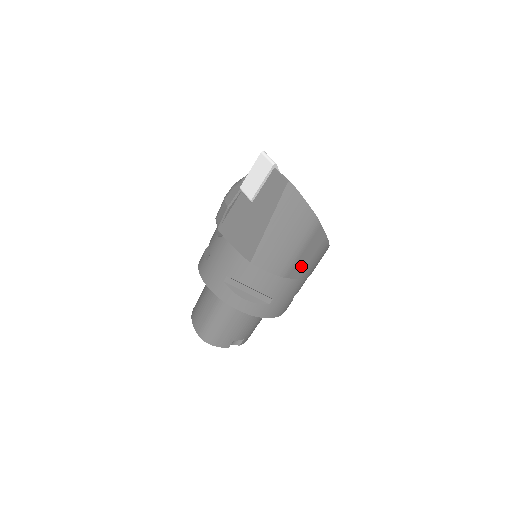
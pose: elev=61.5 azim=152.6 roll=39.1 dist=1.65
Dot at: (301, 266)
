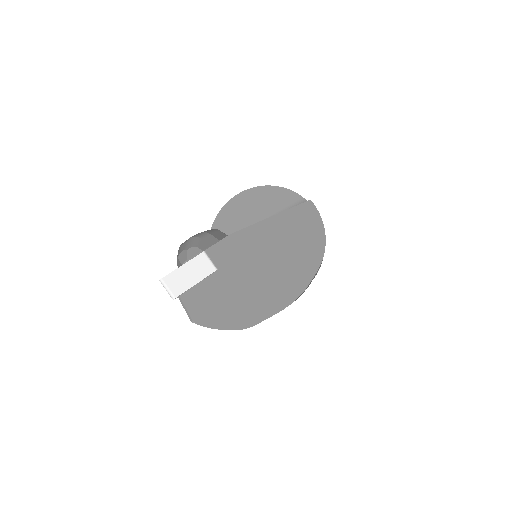
Dot at: occluded
